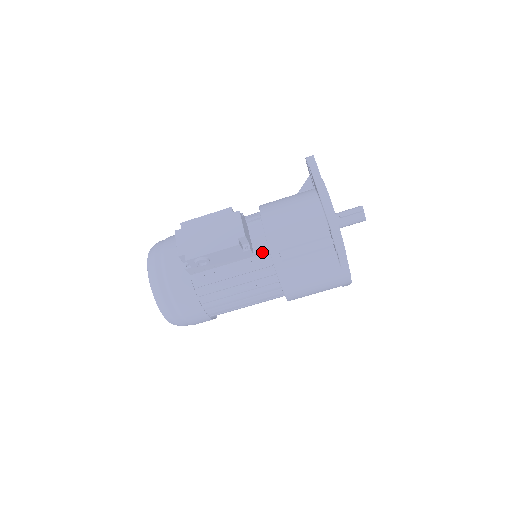
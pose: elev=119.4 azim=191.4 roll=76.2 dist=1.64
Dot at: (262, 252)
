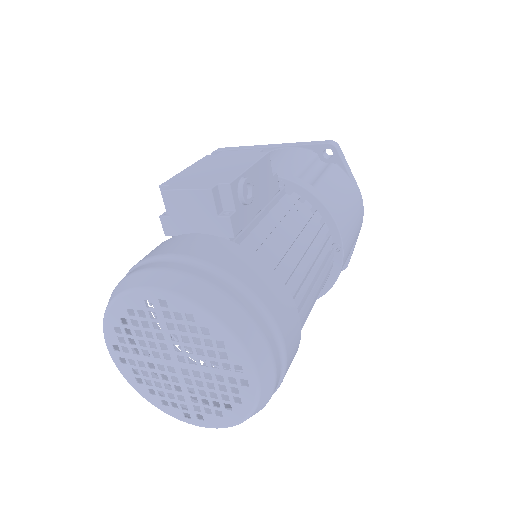
Dot at: (280, 194)
